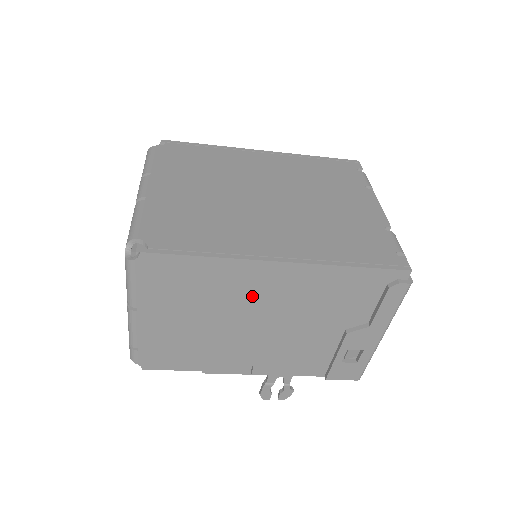
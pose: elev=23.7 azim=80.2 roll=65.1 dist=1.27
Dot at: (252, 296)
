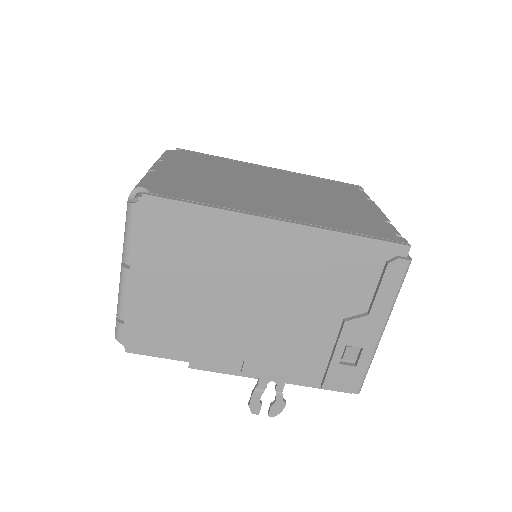
Dot at: (248, 262)
